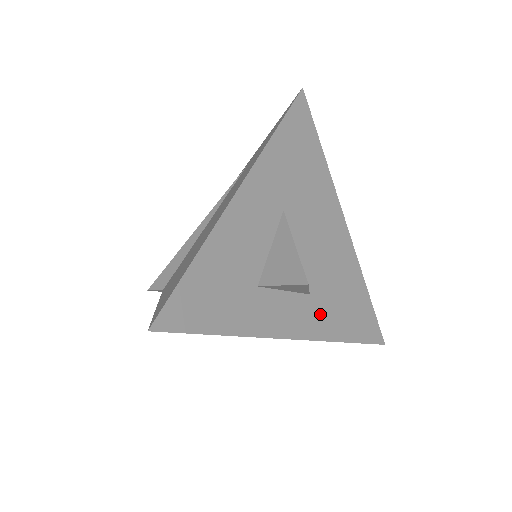
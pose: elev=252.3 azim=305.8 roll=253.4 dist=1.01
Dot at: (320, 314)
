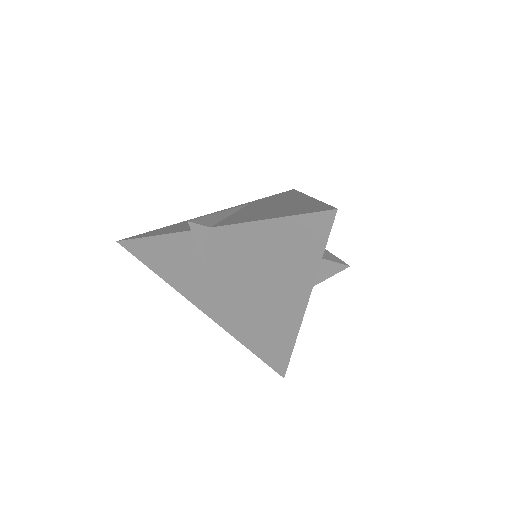
Dot at: occluded
